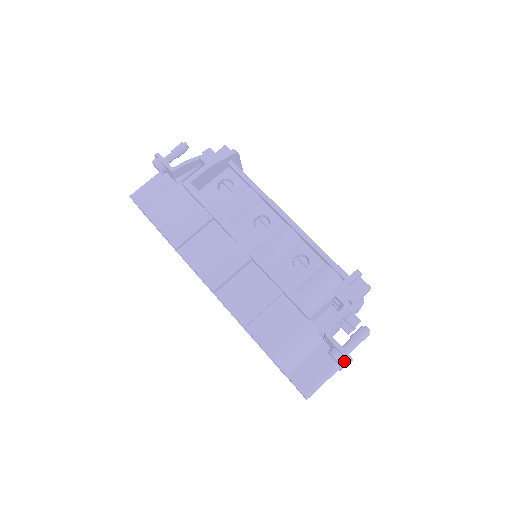
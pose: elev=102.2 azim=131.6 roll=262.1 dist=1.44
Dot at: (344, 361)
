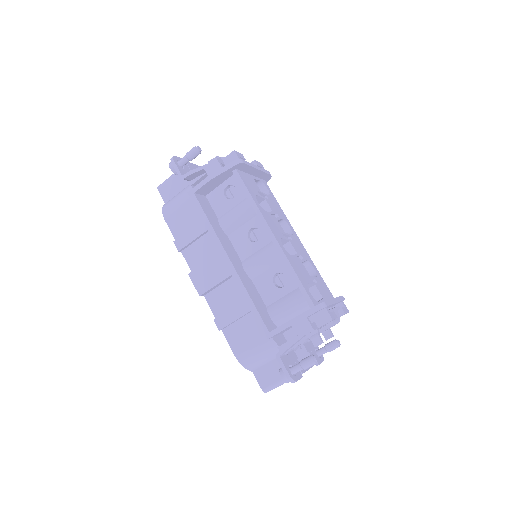
Dot at: (289, 380)
